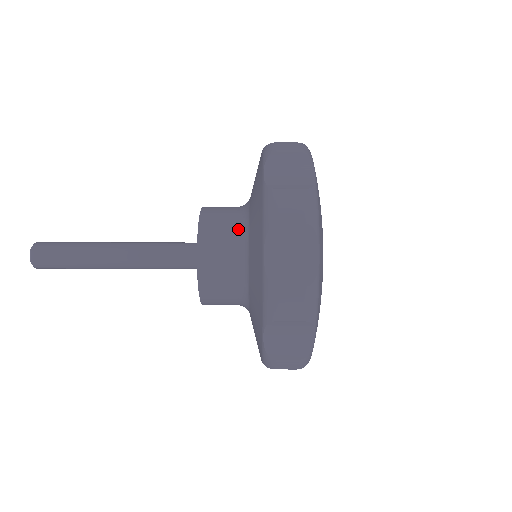
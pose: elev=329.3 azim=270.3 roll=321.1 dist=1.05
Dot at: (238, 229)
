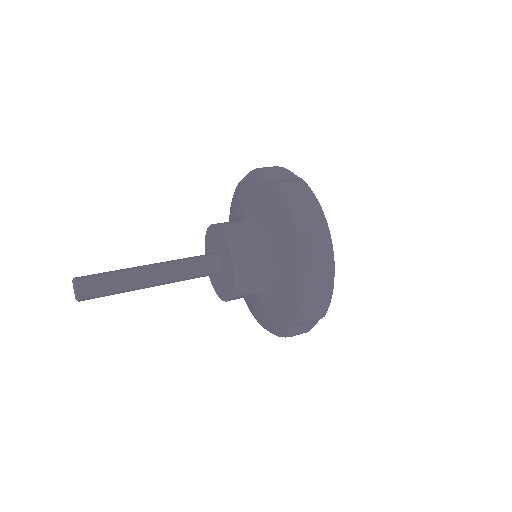
Dot at: (250, 227)
